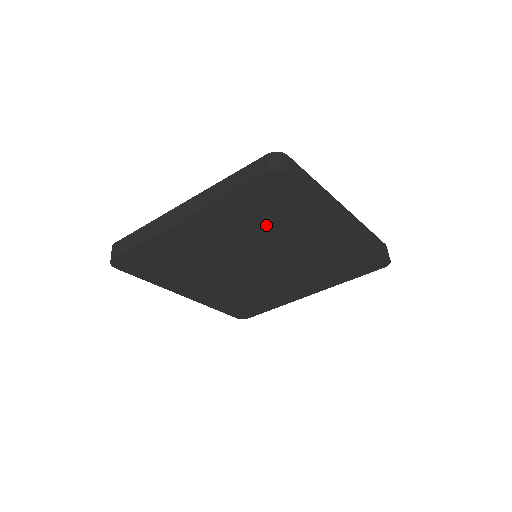
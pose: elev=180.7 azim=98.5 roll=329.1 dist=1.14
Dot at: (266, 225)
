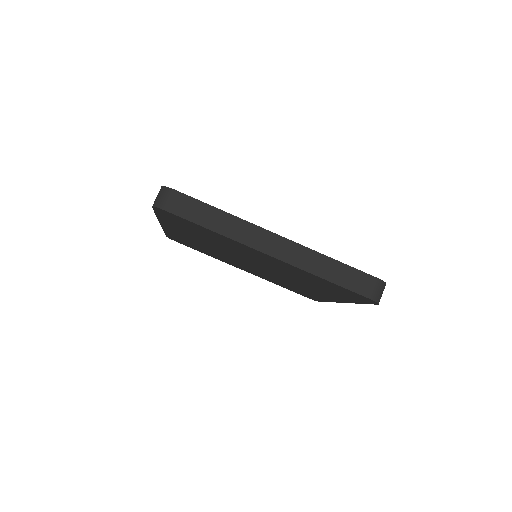
Dot at: (211, 240)
